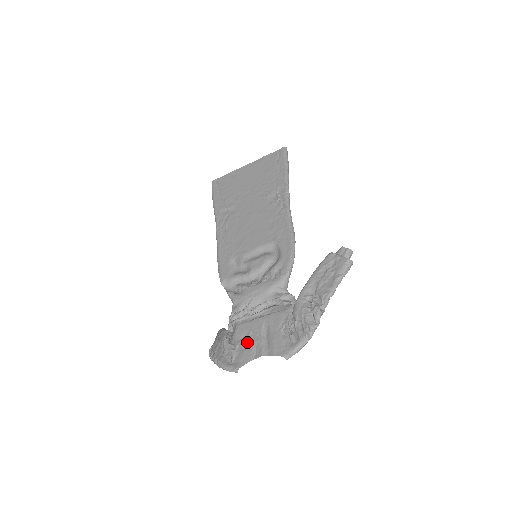
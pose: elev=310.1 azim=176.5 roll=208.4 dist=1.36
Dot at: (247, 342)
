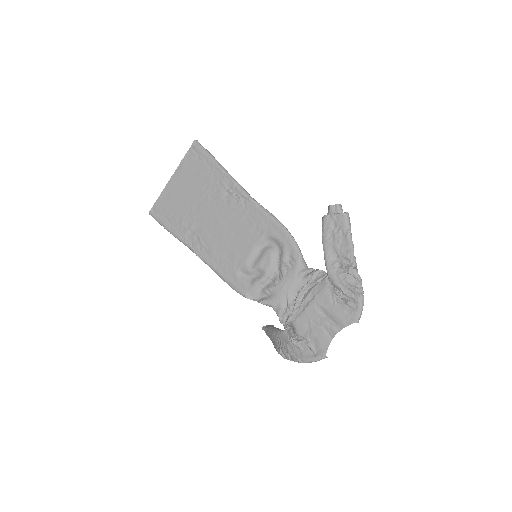
Dot at: (314, 331)
